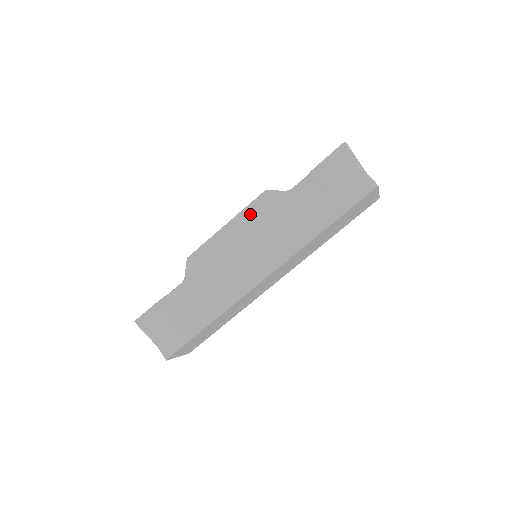
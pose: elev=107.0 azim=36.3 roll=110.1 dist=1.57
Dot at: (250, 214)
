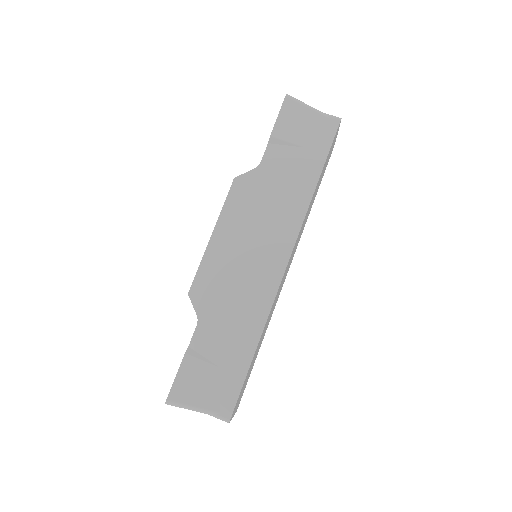
Dot at: (232, 210)
